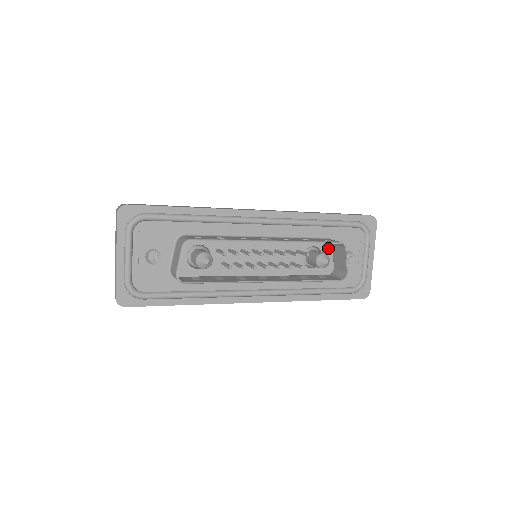
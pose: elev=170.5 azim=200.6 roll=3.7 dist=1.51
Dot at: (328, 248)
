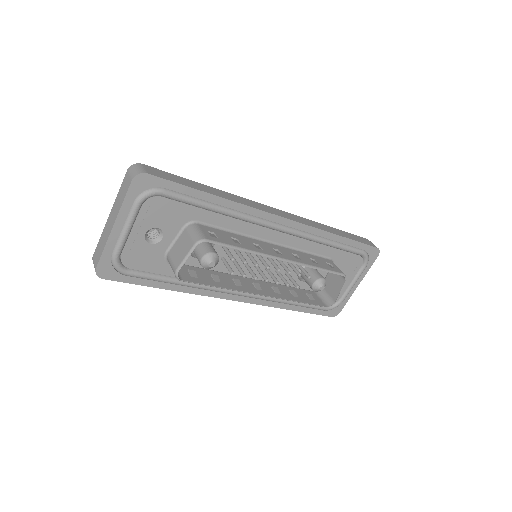
Dot at: occluded
